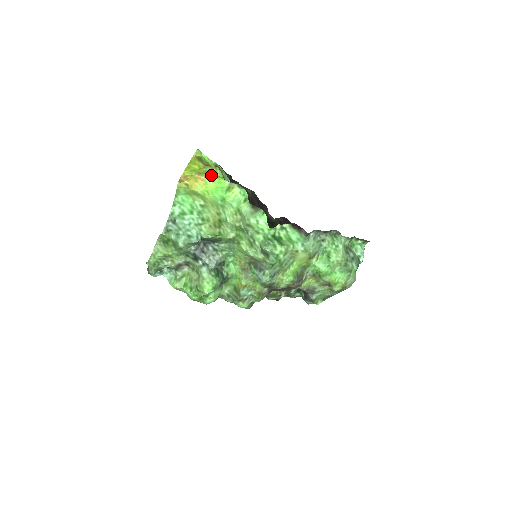
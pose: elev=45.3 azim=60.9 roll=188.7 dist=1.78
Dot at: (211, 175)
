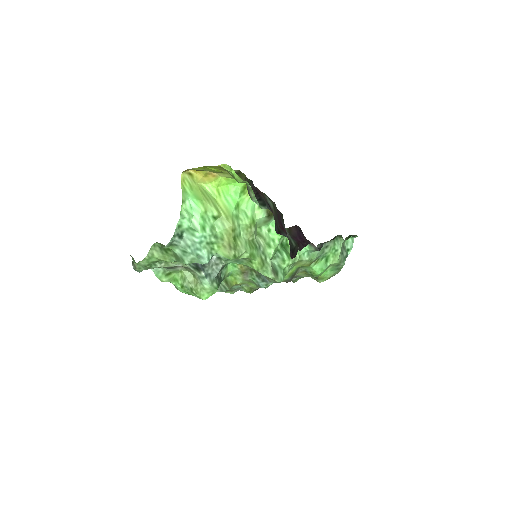
Dot at: (227, 175)
